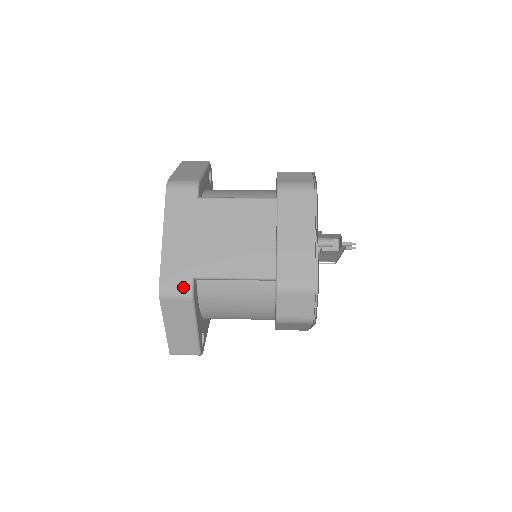
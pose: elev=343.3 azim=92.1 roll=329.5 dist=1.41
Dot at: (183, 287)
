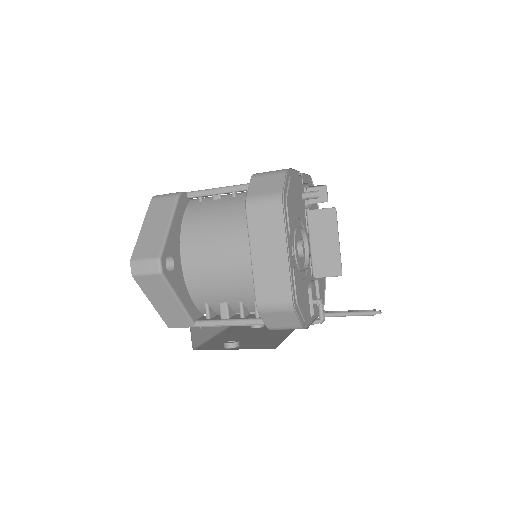
Dot at: occluded
